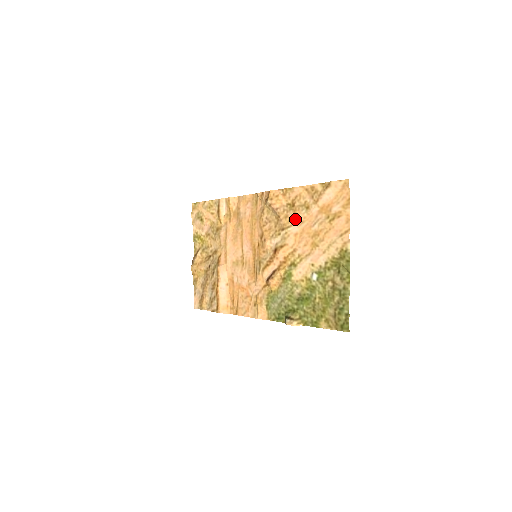
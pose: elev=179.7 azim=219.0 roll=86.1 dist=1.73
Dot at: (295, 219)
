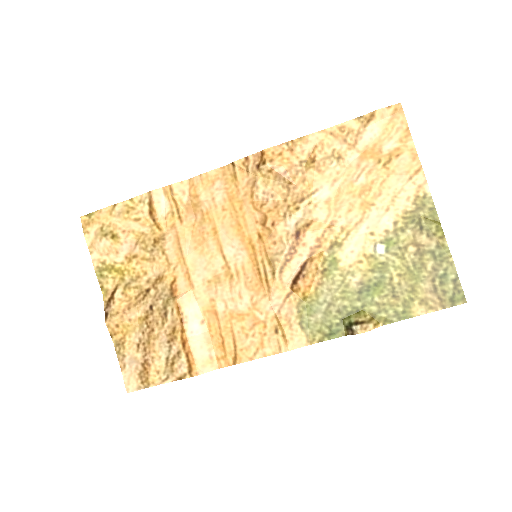
Dot at: (321, 179)
